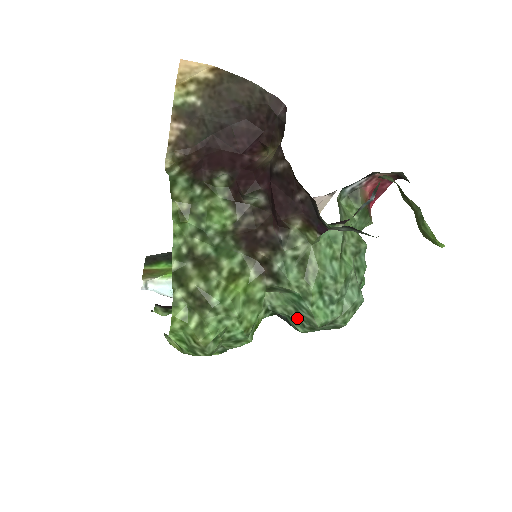
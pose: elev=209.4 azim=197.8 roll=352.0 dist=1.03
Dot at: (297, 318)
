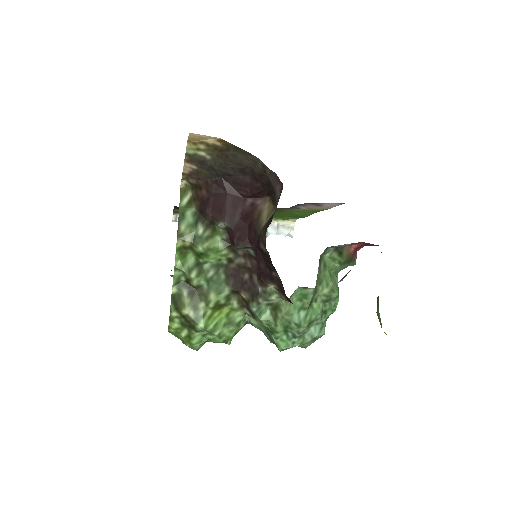
Dot at: (268, 336)
